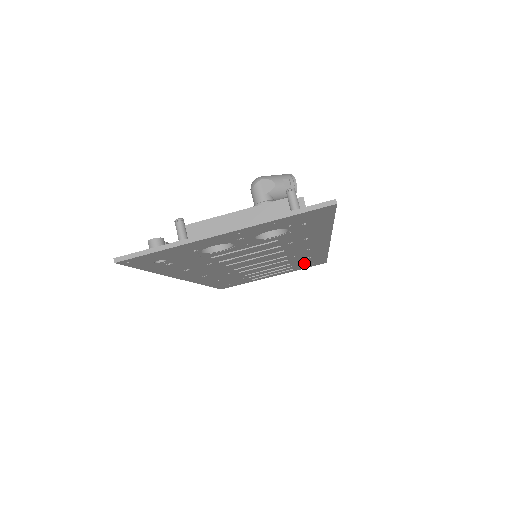
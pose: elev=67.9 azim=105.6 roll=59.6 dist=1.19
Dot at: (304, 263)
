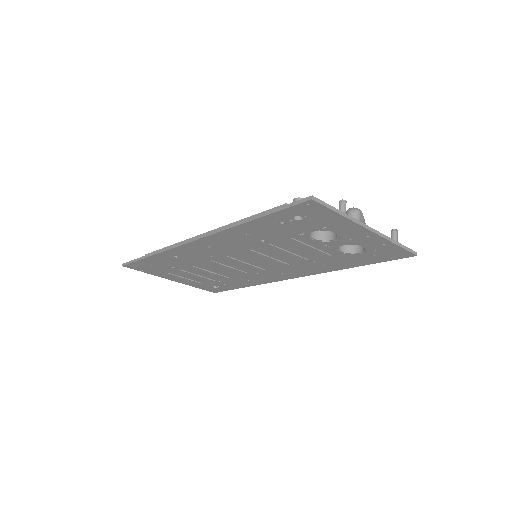
Dot at: (222, 283)
